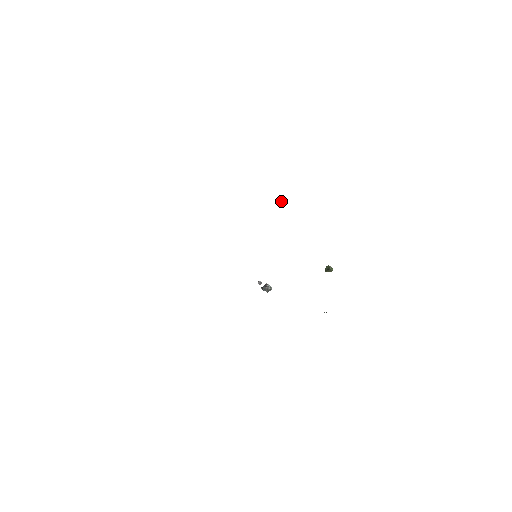
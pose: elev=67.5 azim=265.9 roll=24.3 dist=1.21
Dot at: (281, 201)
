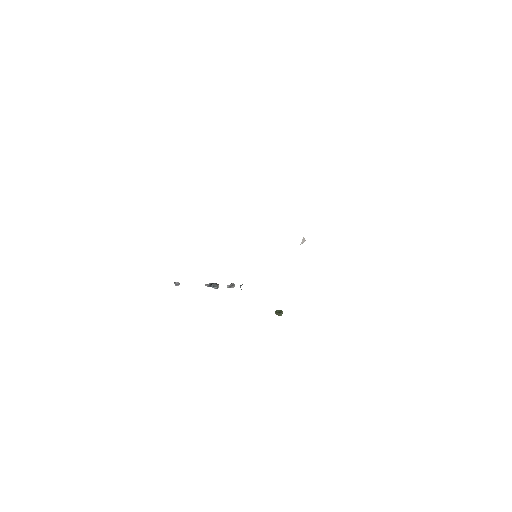
Dot at: (303, 241)
